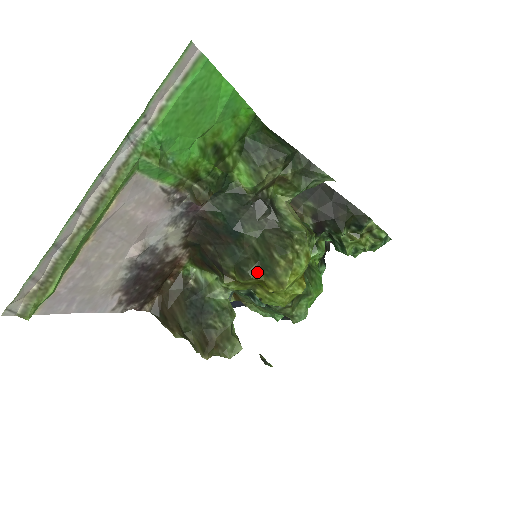
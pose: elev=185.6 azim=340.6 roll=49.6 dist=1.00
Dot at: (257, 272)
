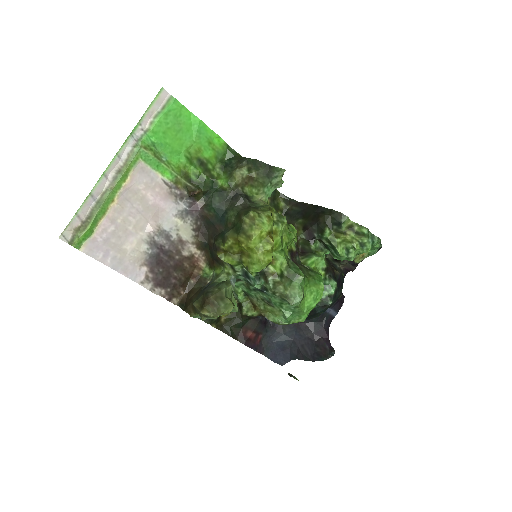
Dot at: (232, 233)
